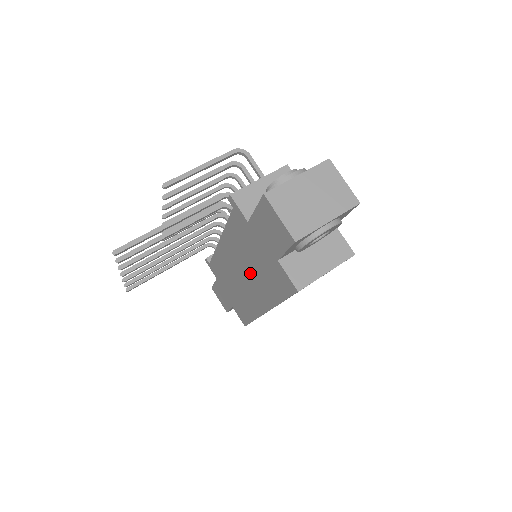
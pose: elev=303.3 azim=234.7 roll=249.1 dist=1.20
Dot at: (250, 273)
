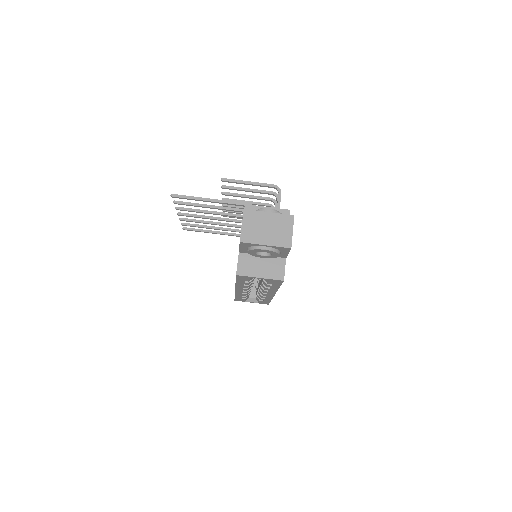
Dot at: occluded
